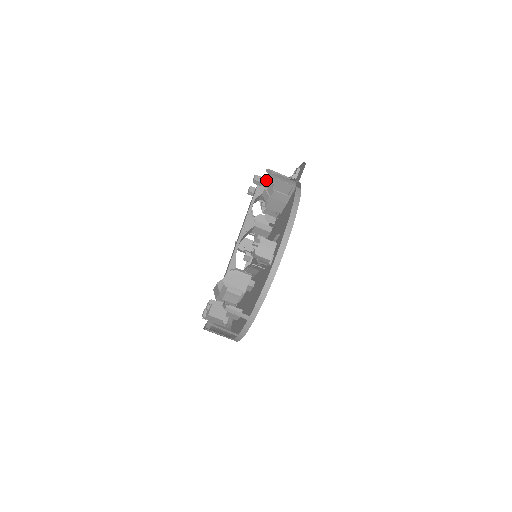
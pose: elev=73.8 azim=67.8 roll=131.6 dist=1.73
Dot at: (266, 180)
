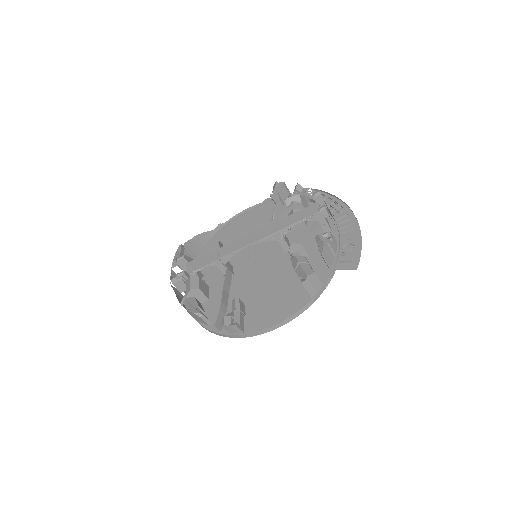
Dot at: occluded
